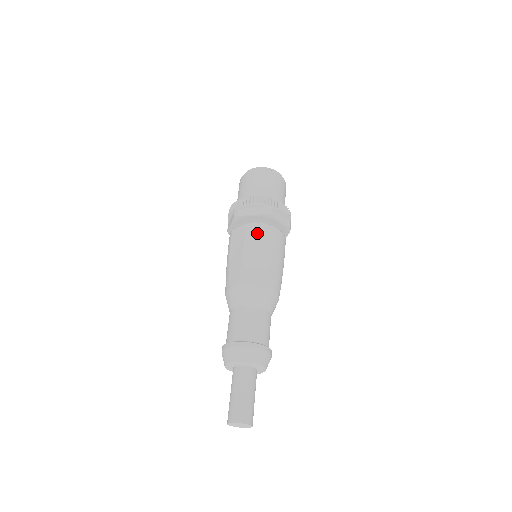
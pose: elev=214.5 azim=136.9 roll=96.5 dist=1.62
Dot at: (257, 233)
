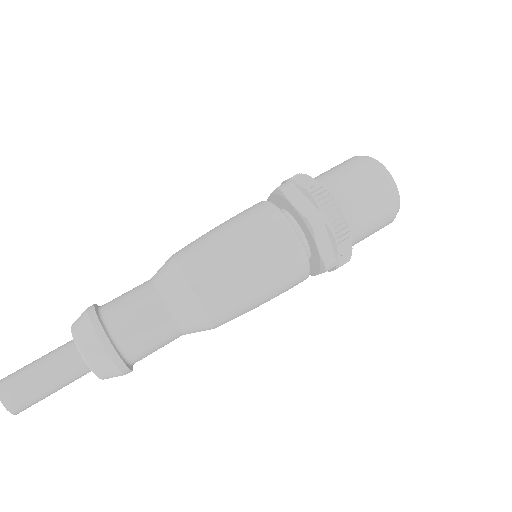
Dot at: (292, 274)
